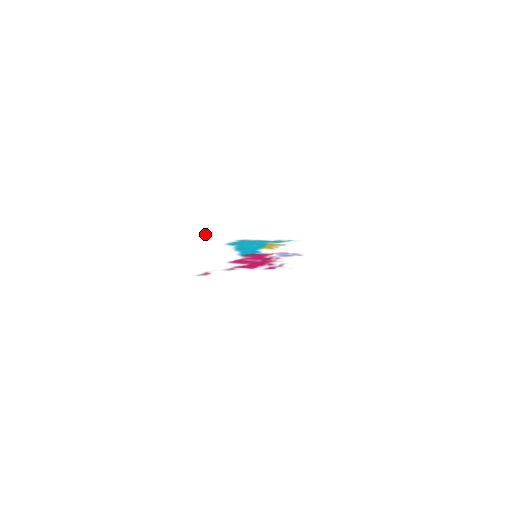
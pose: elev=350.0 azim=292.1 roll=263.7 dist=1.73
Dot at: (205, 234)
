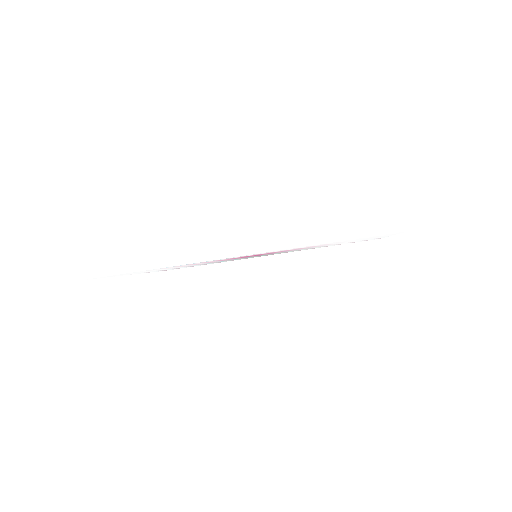
Dot at: occluded
